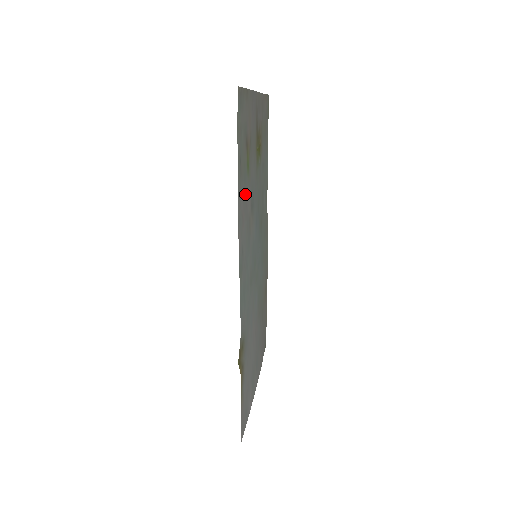
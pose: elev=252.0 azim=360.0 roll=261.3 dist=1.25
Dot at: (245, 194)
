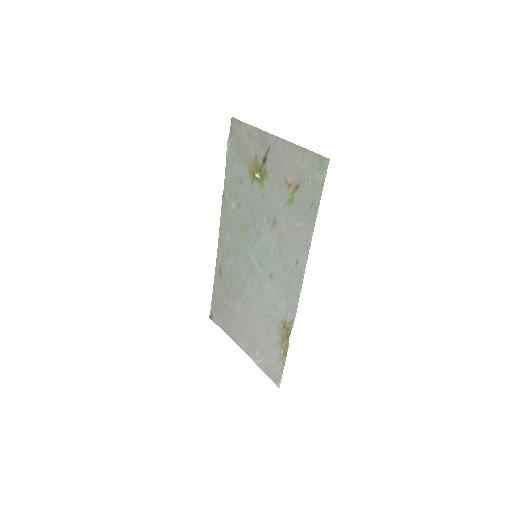
Dot at: (294, 222)
